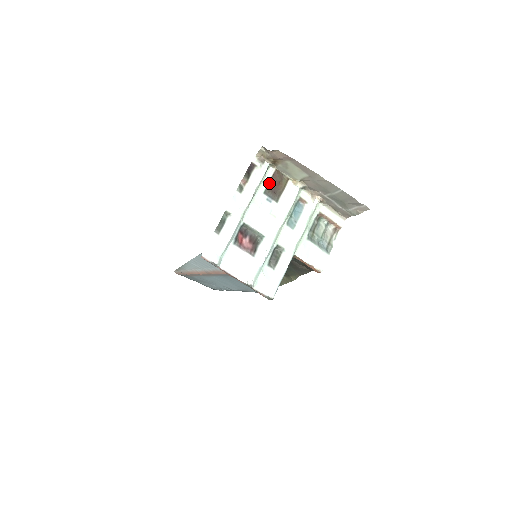
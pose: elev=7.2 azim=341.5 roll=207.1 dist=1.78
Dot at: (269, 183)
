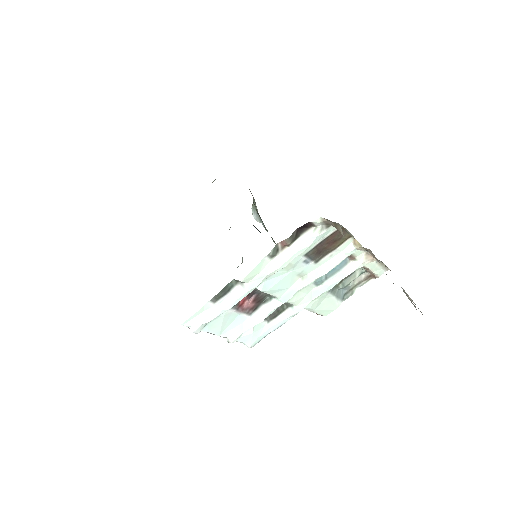
Dot at: (320, 243)
